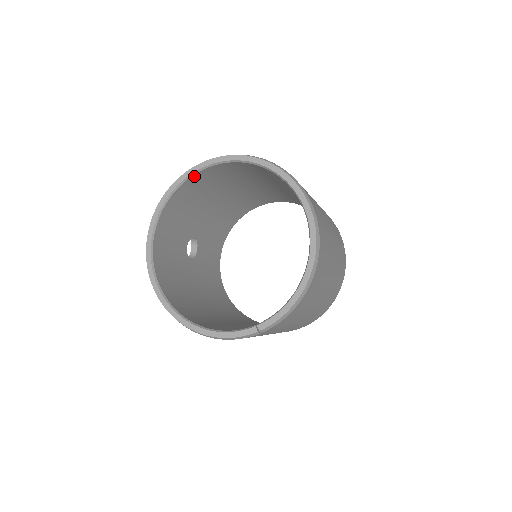
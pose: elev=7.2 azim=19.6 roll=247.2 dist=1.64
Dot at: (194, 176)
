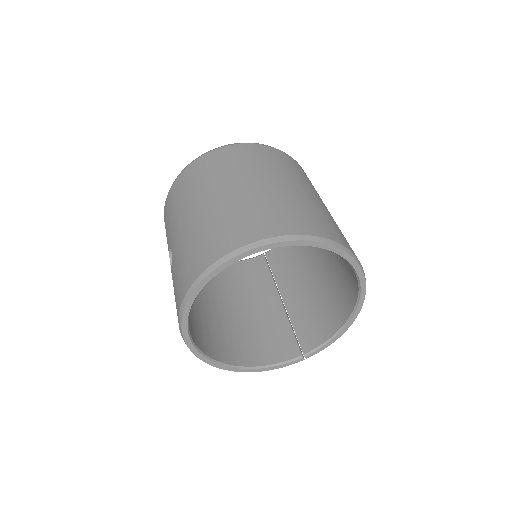
Dot at: occluded
